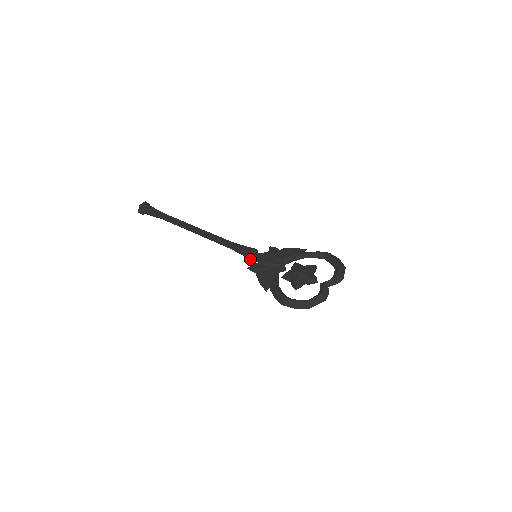
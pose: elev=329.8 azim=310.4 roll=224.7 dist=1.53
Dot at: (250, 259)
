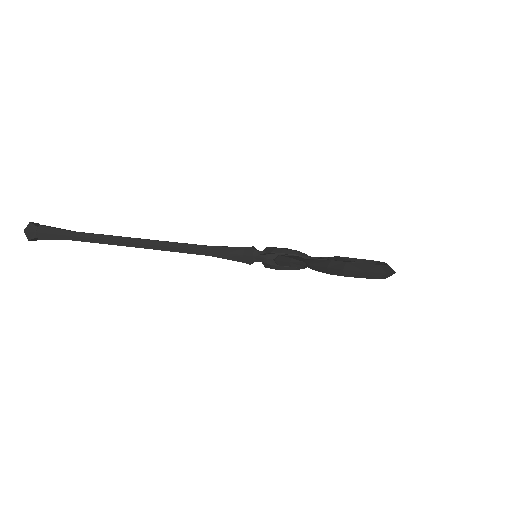
Dot at: (250, 256)
